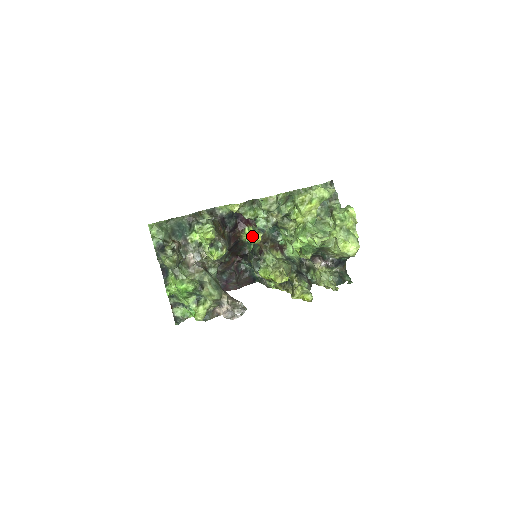
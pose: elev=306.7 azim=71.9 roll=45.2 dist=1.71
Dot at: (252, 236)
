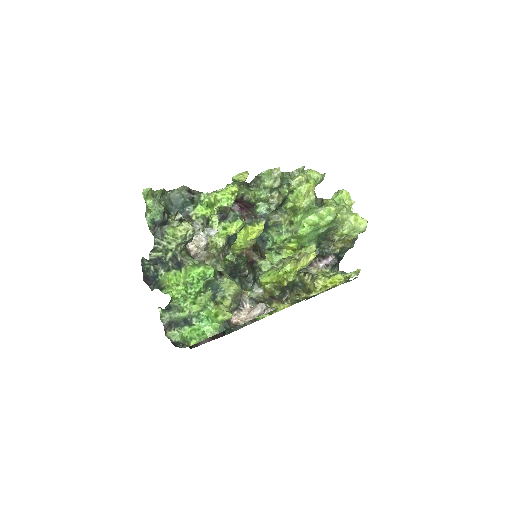
Dot at: (249, 231)
